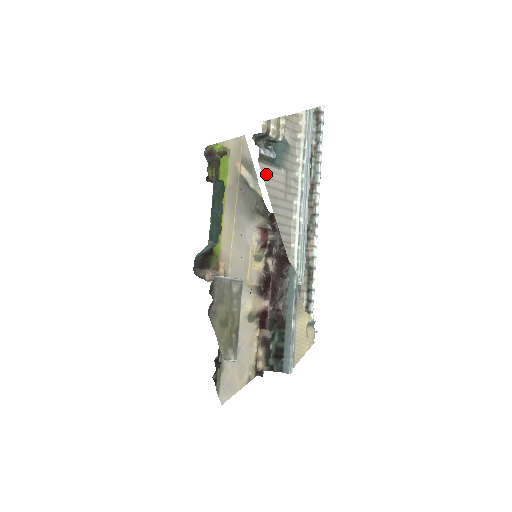
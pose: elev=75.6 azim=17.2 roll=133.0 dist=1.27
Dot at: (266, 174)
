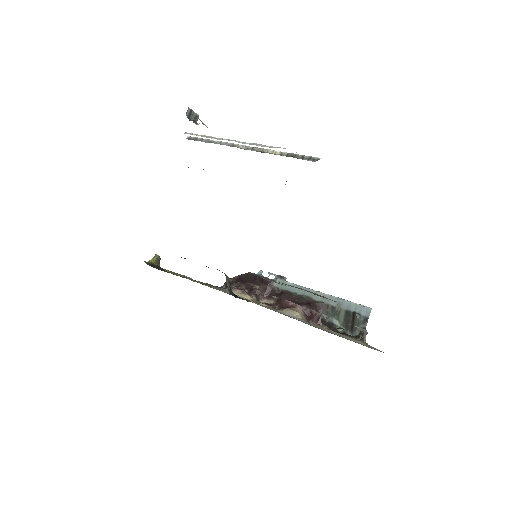
Dot at: occluded
